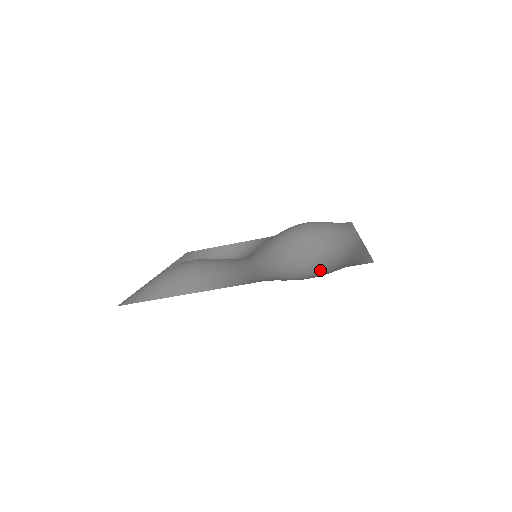
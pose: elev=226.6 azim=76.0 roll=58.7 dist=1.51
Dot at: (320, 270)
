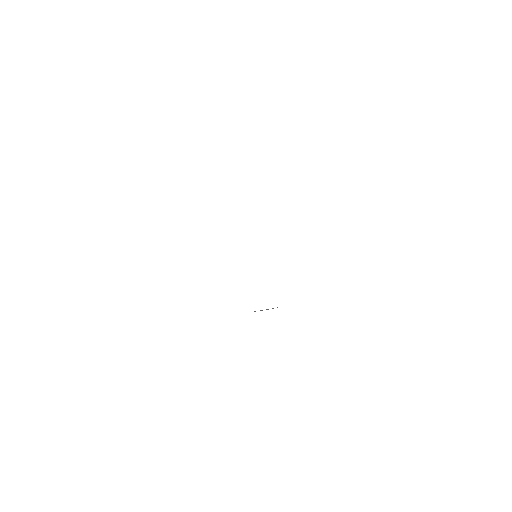
Dot at: occluded
